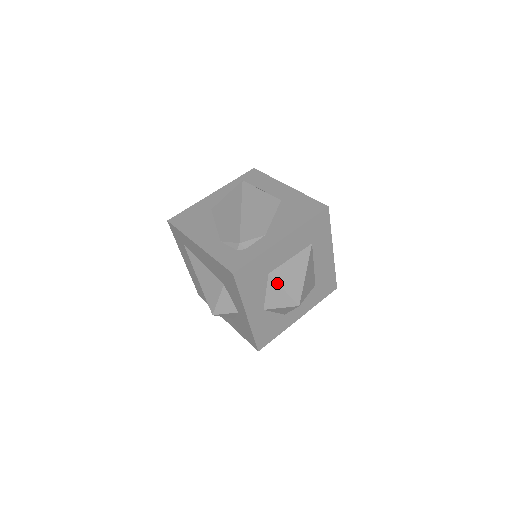
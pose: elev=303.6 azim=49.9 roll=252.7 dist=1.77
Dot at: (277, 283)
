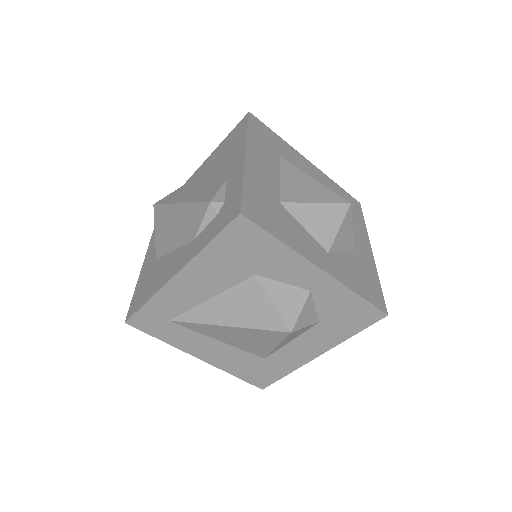
Dot at: (300, 203)
